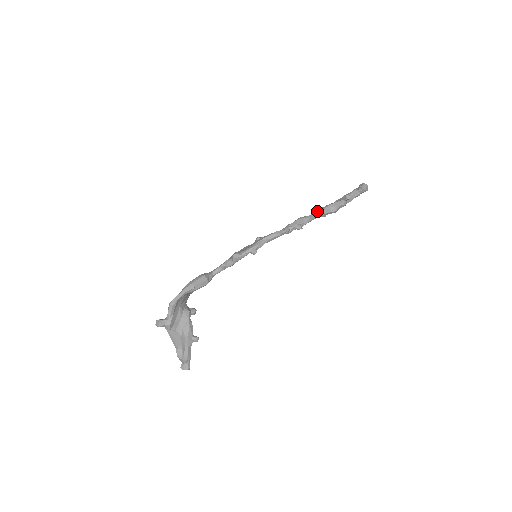
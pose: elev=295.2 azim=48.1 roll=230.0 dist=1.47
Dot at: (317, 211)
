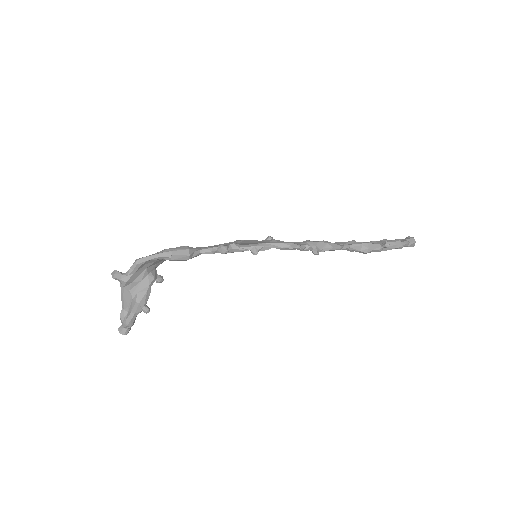
Dot at: (347, 242)
